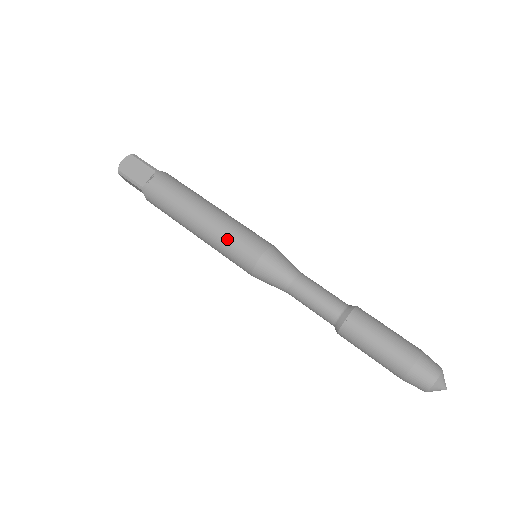
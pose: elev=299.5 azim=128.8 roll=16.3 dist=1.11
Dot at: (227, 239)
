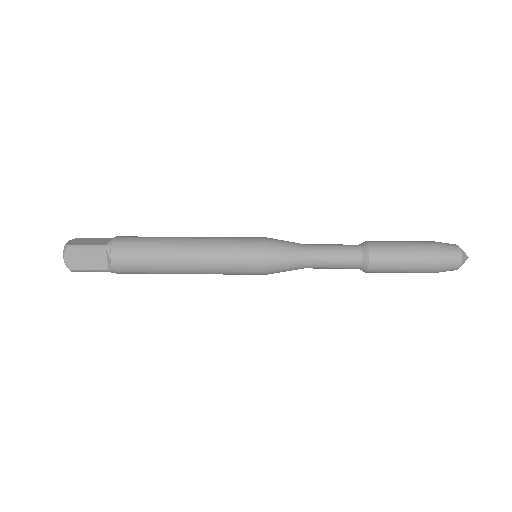
Dot at: (226, 240)
